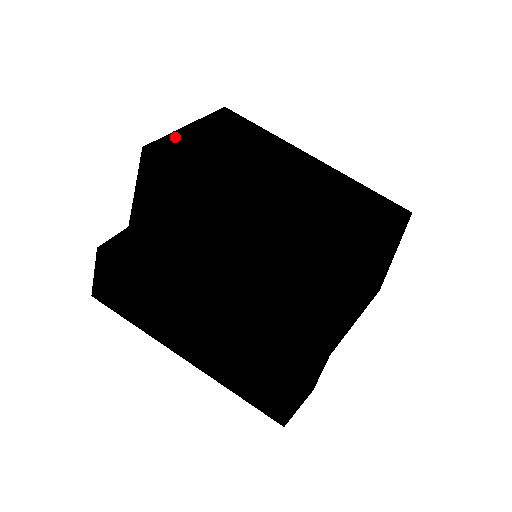
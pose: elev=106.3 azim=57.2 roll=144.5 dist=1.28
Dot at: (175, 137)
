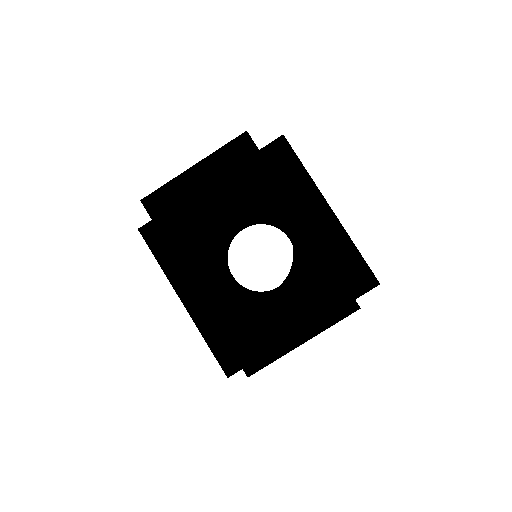
Dot at: (172, 186)
